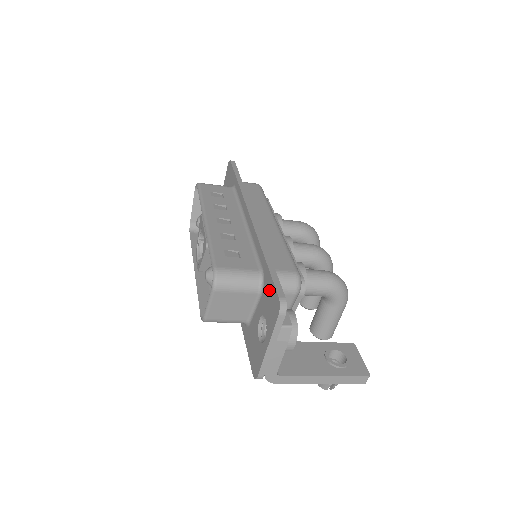
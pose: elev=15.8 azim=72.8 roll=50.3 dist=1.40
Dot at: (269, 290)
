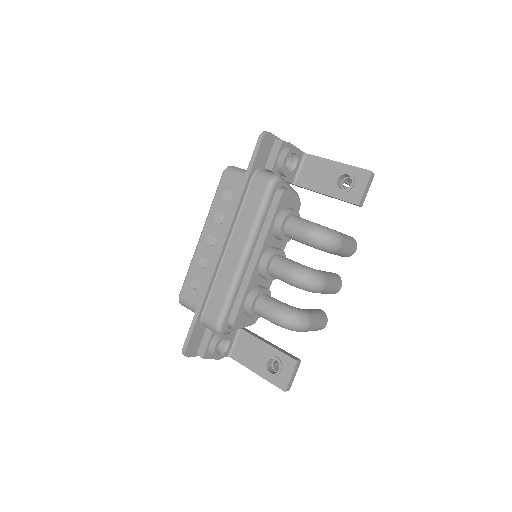
Dot at: occluded
